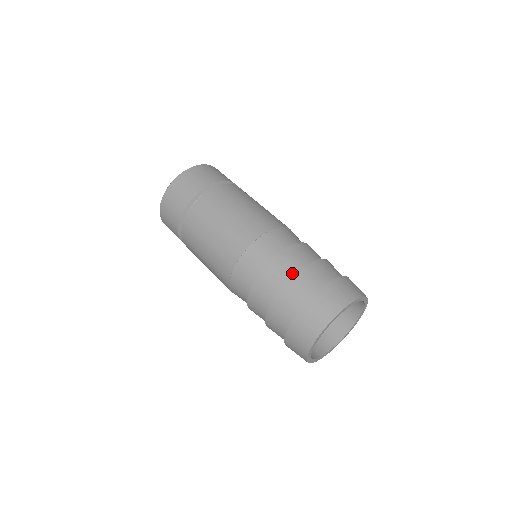
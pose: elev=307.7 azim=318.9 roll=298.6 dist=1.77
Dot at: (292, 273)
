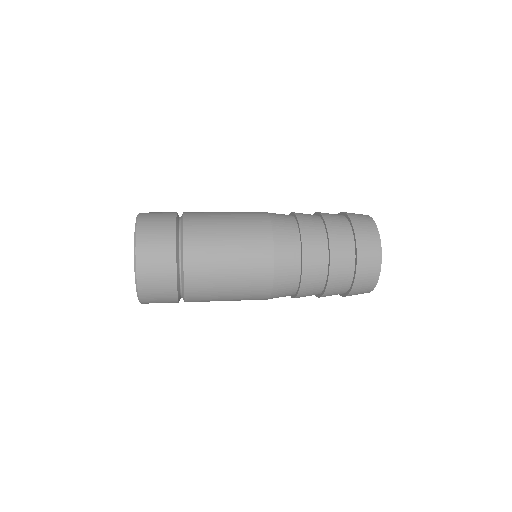
Dot at: (324, 236)
